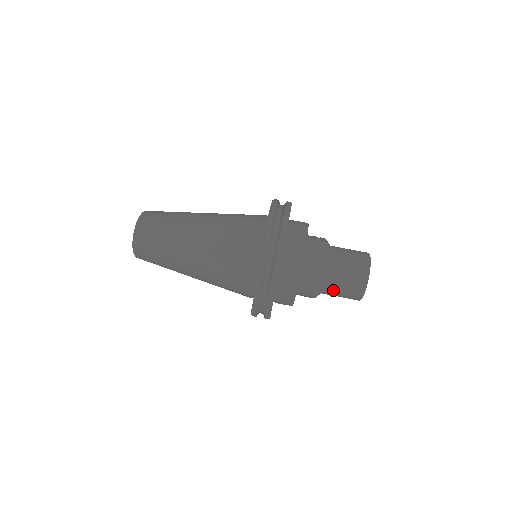
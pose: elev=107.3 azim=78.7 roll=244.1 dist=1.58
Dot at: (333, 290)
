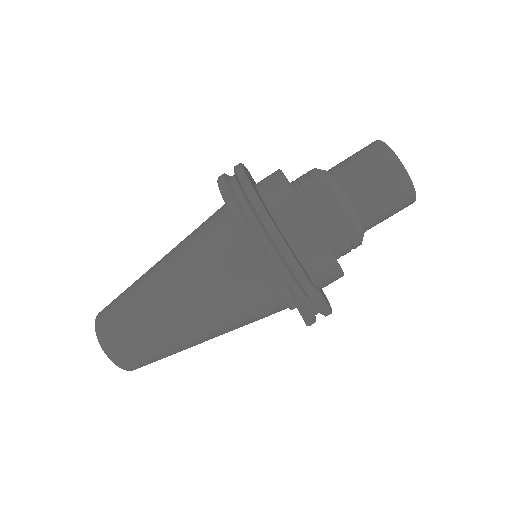
Dot at: (376, 220)
